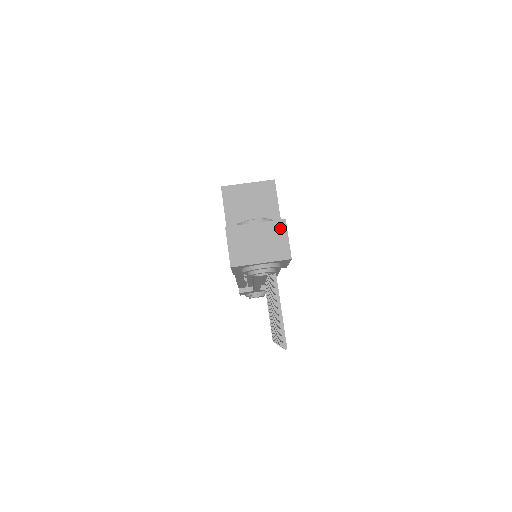
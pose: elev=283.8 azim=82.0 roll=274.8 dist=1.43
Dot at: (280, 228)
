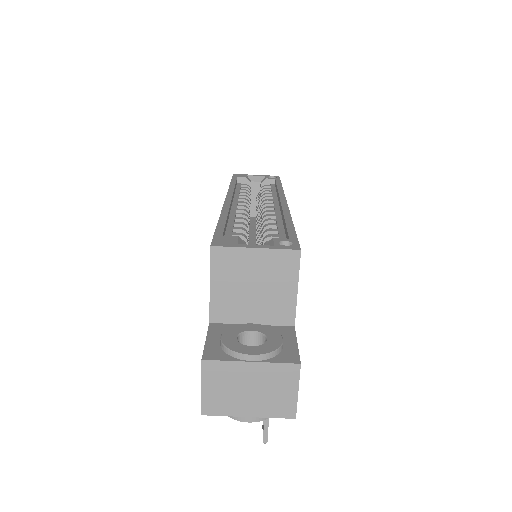
Dot at: (289, 375)
